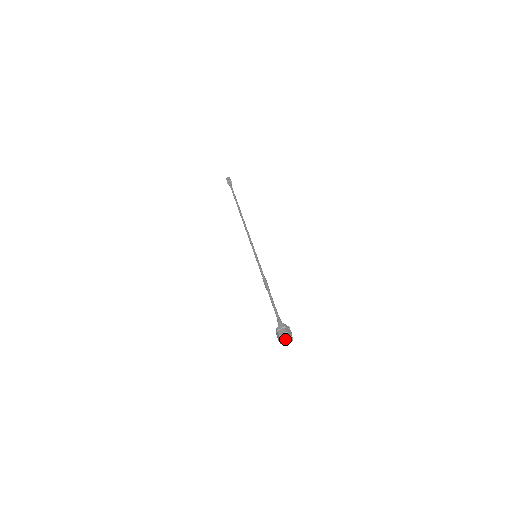
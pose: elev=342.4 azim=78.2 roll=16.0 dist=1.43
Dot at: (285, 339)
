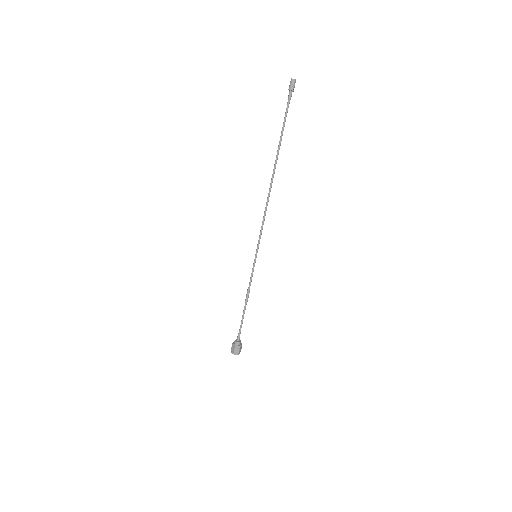
Dot at: occluded
